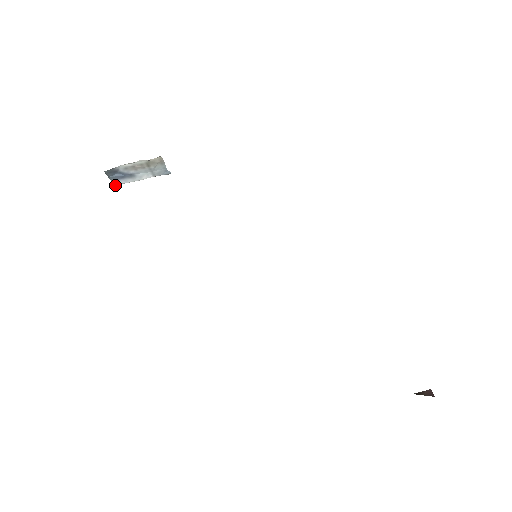
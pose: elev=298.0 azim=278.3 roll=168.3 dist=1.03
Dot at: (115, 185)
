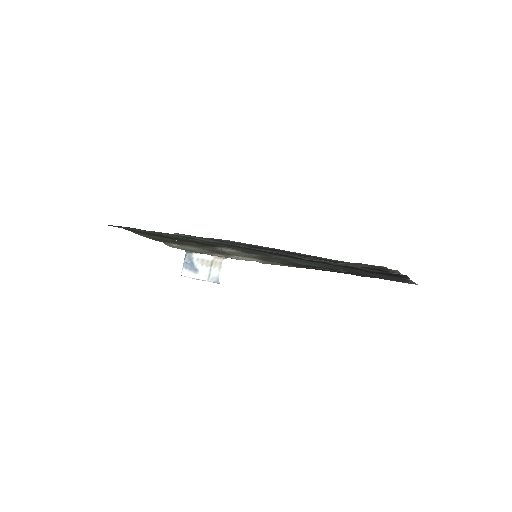
Dot at: (181, 275)
